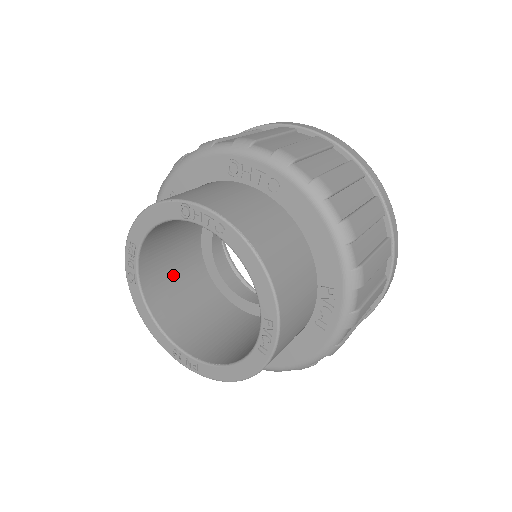
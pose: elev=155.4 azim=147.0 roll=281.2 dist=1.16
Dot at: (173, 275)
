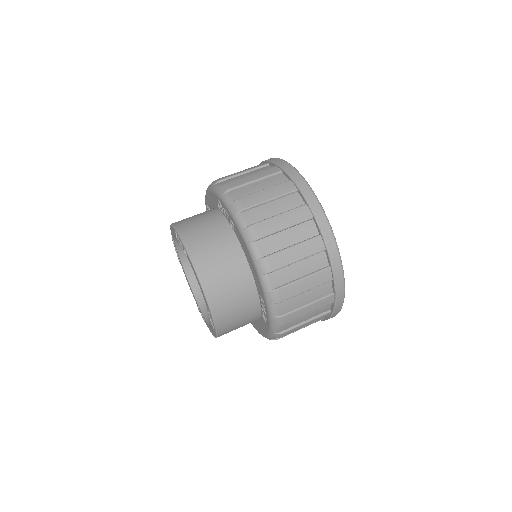
Dot at: occluded
